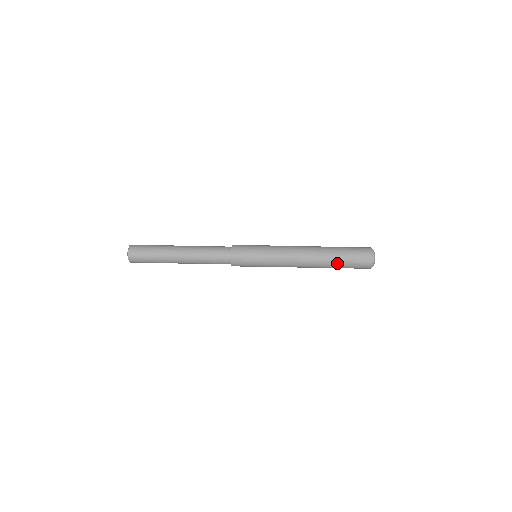
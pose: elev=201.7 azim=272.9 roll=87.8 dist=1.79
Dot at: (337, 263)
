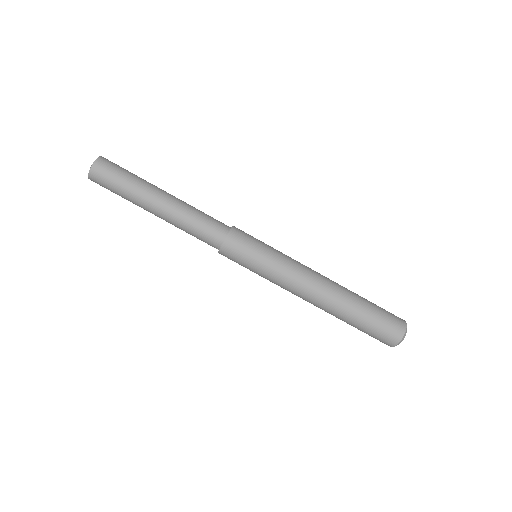
Dot at: (362, 300)
